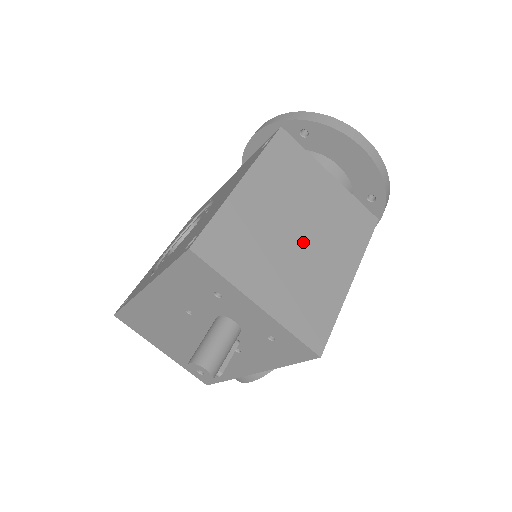
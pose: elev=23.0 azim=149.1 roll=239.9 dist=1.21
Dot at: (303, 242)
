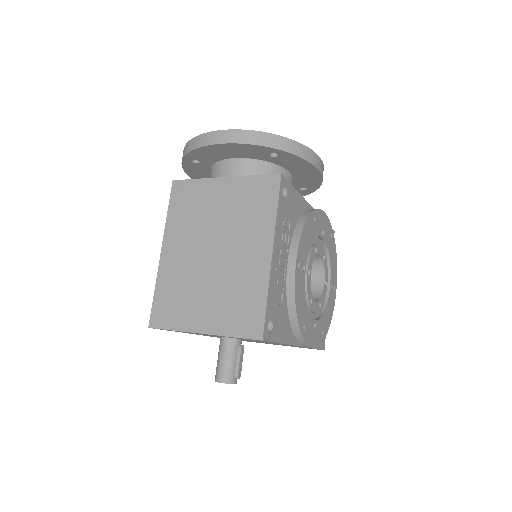
Dot at: (219, 258)
